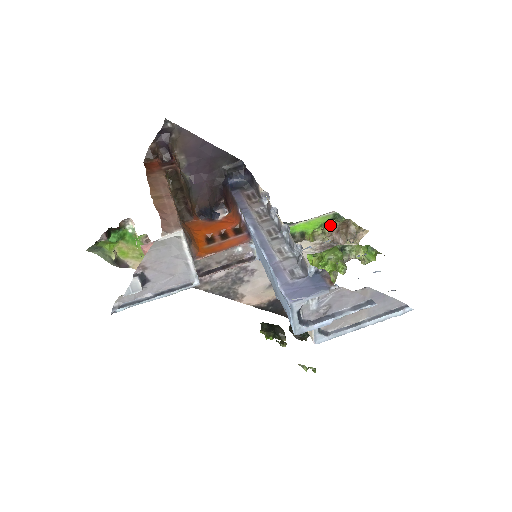
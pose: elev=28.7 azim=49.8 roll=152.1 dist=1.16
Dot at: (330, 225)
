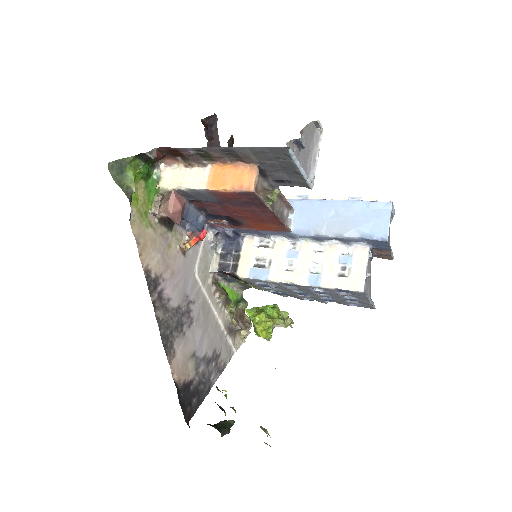
Dot at: (236, 307)
